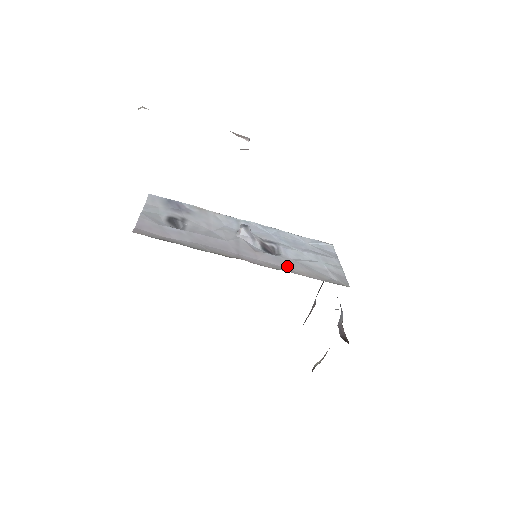
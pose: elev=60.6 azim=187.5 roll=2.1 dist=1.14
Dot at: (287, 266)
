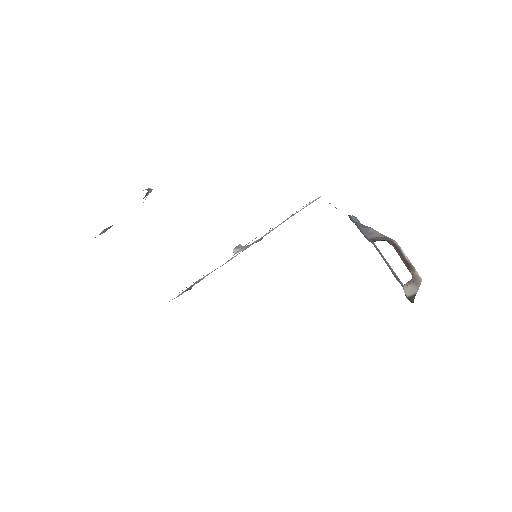
Dot at: occluded
